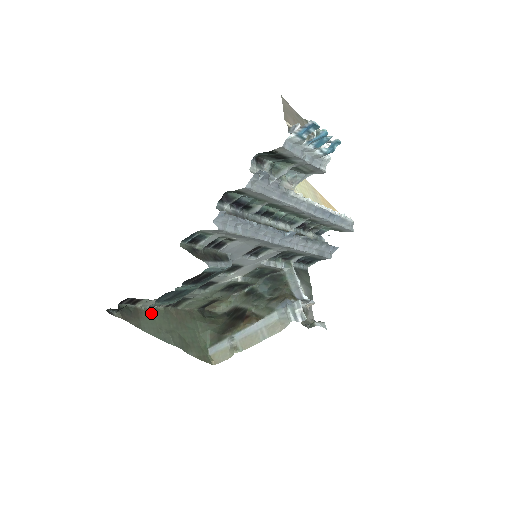
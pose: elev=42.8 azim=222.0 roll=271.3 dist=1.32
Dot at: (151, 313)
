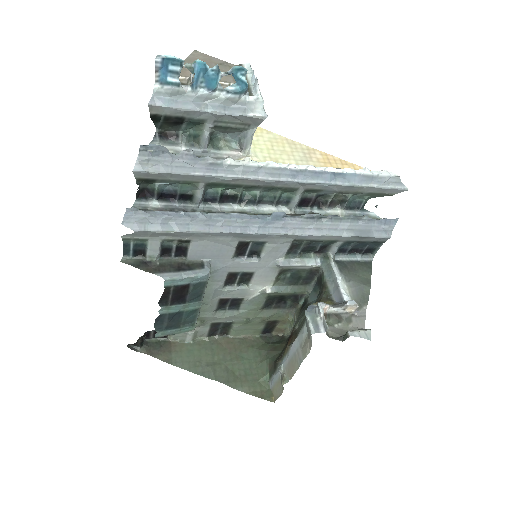
Dot at: (189, 345)
